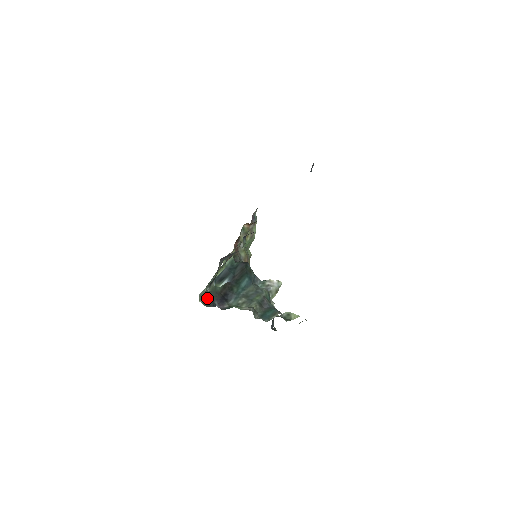
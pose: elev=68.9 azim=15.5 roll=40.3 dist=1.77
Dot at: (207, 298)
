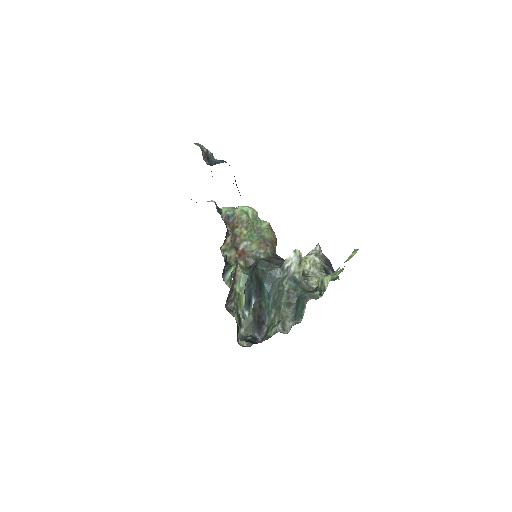
Dot at: occluded
